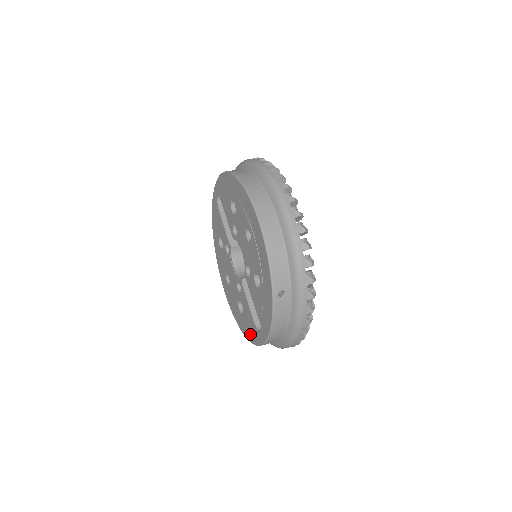
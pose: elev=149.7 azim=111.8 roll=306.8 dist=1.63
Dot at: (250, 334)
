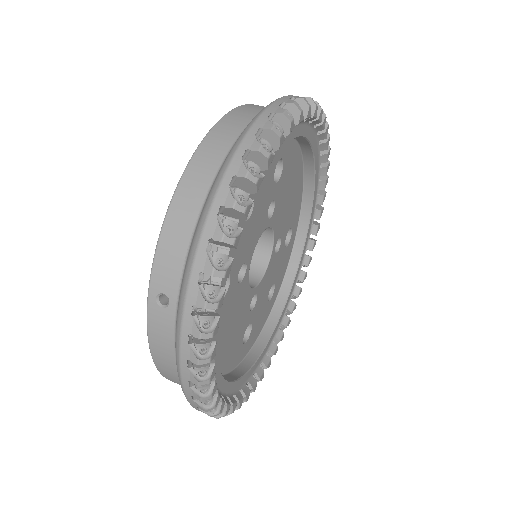
Dot at: occluded
